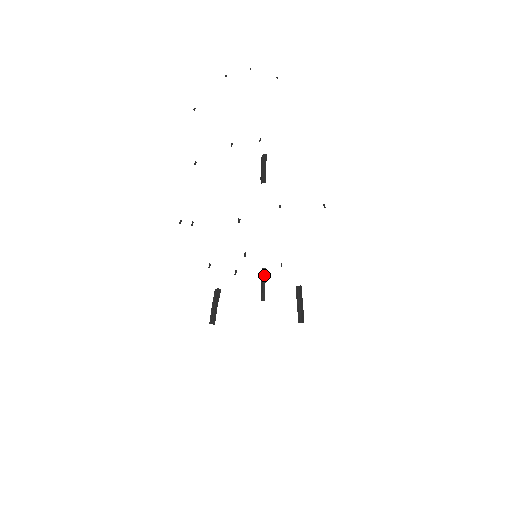
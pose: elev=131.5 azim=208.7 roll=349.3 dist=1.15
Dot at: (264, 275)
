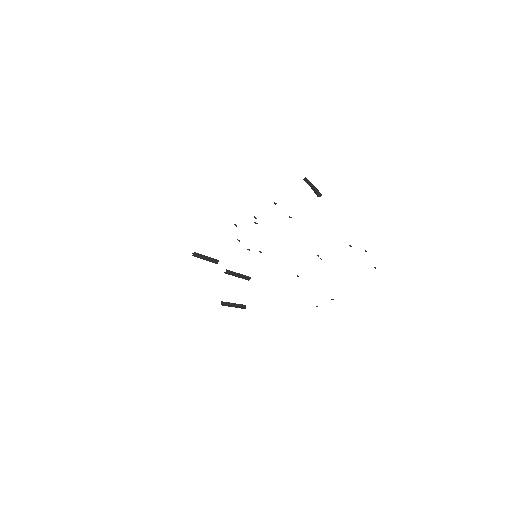
Dot at: (241, 307)
